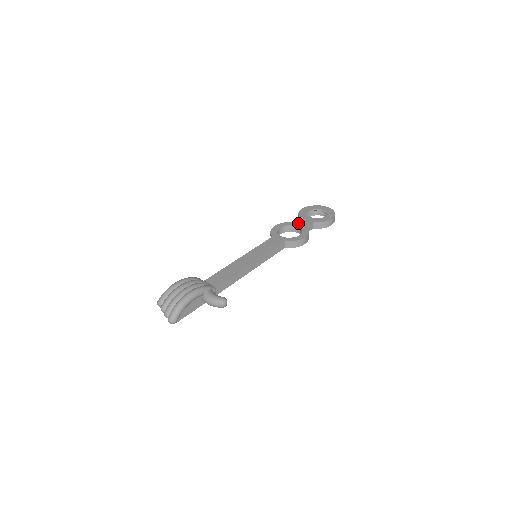
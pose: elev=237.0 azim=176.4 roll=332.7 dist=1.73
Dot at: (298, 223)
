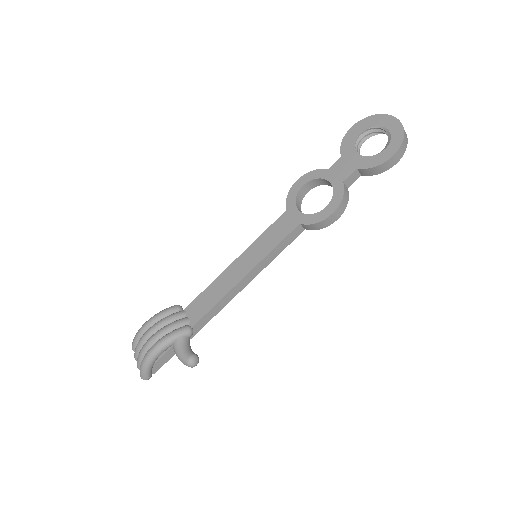
Dot at: (332, 172)
